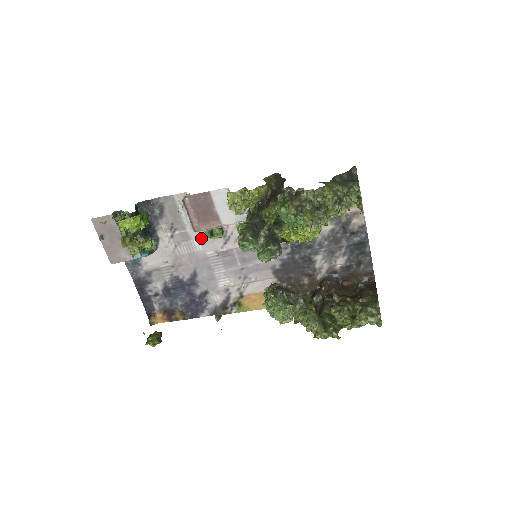
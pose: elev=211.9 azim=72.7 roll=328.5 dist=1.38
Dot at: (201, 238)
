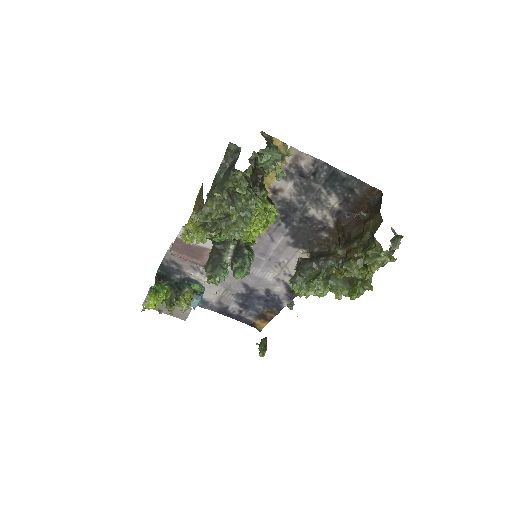
Dot at: occluded
